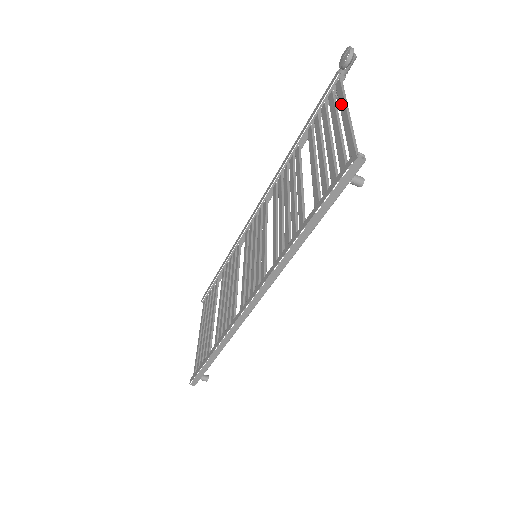
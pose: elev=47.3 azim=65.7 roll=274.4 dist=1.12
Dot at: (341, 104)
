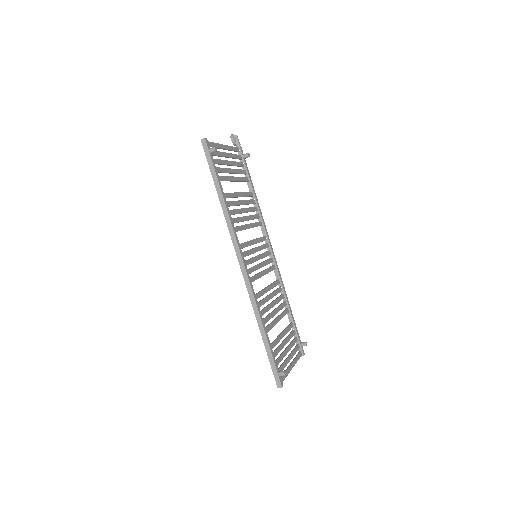
Dot at: (228, 149)
